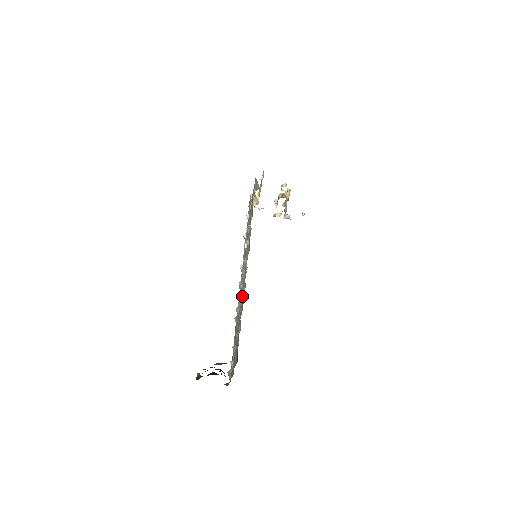
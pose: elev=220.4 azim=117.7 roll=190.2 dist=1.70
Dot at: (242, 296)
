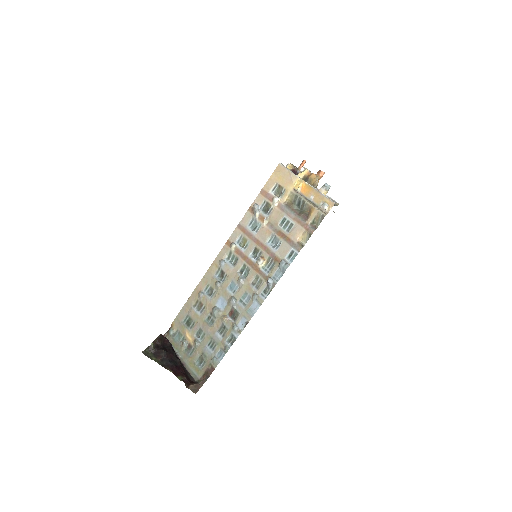
Dot at: (237, 334)
